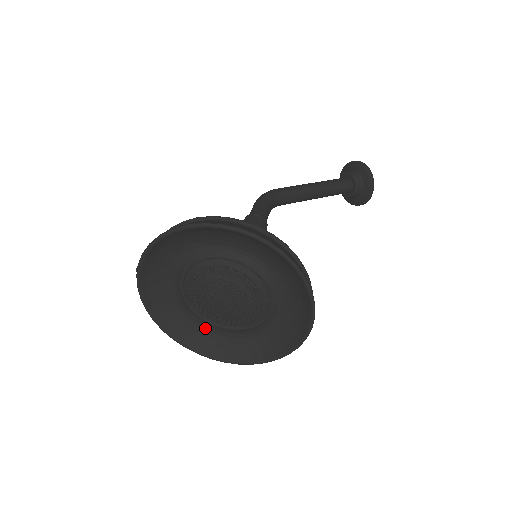
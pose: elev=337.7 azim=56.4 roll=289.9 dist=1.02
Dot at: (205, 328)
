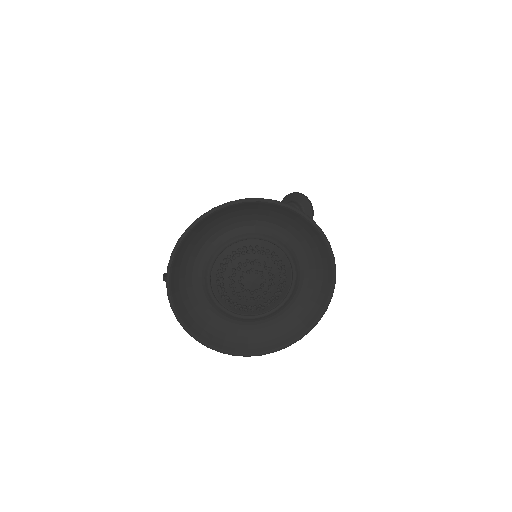
Dot at: (234, 327)
